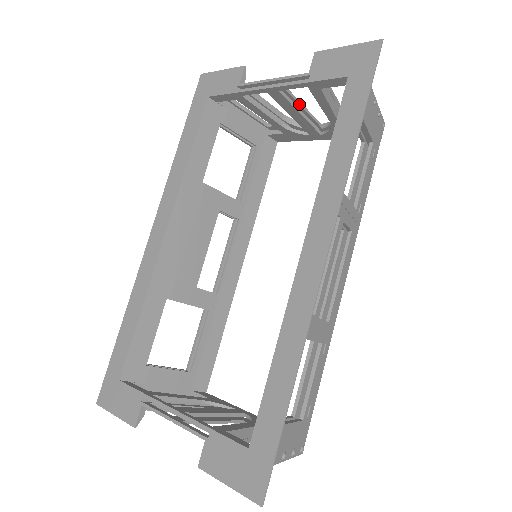
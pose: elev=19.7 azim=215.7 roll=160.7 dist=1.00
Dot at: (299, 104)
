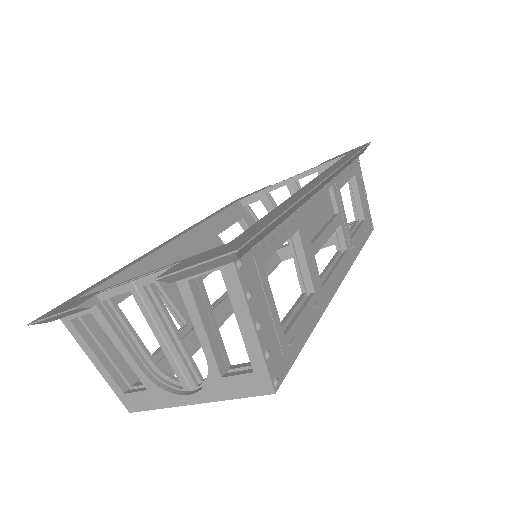
Dot at: occluded
